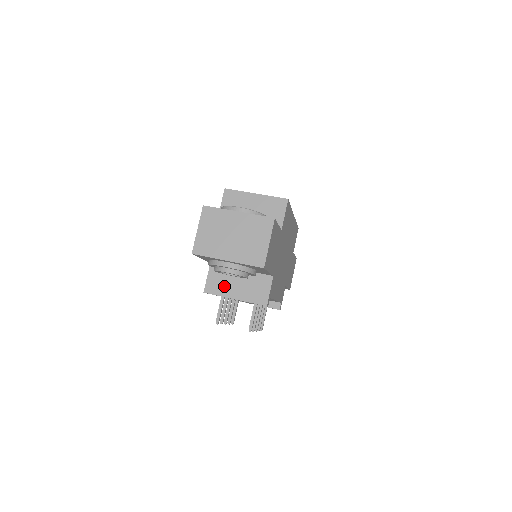
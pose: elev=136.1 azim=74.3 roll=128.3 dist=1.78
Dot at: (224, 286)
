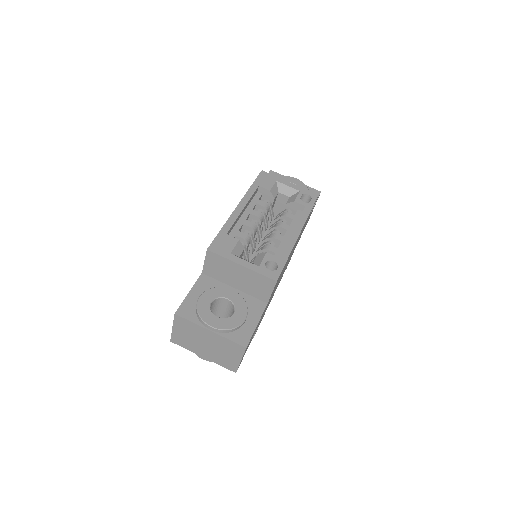
Dot at: occluded
